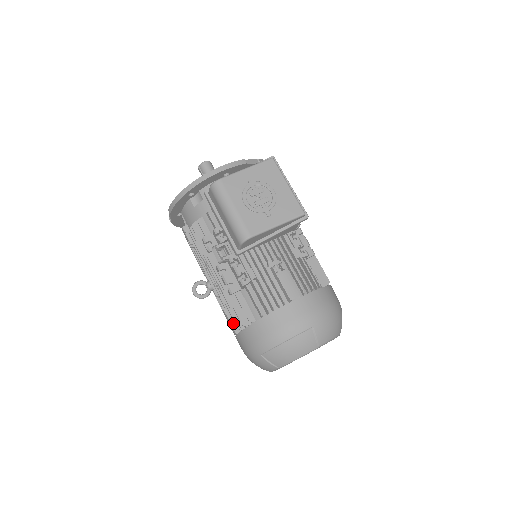
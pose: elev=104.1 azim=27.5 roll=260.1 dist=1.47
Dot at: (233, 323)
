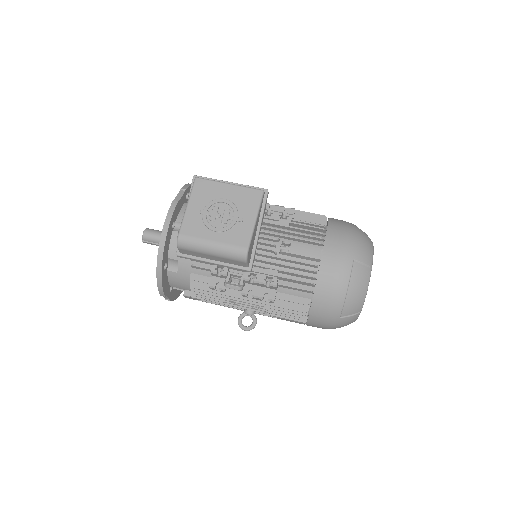
Dot at: (296, 318)
